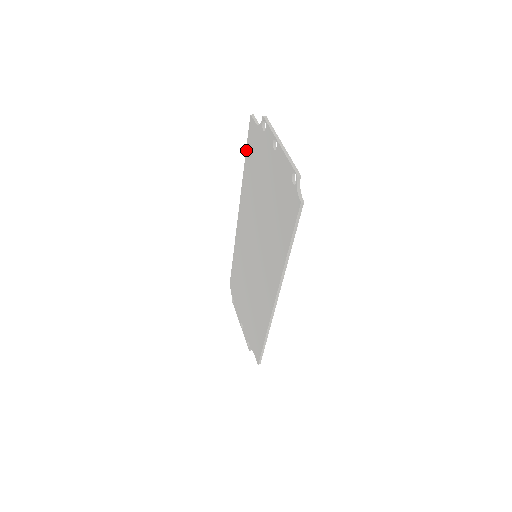
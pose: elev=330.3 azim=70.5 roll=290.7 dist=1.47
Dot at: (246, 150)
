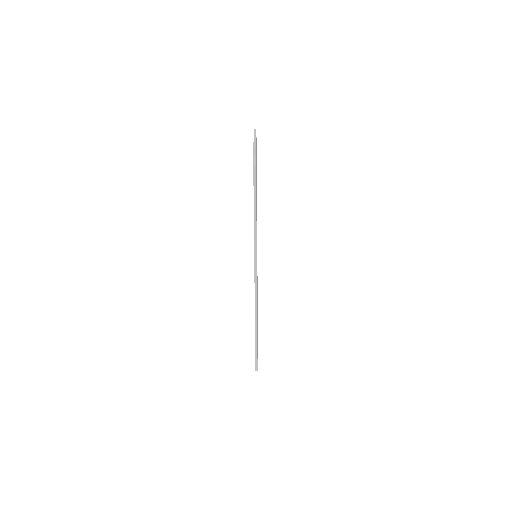
Dot at: occluded
